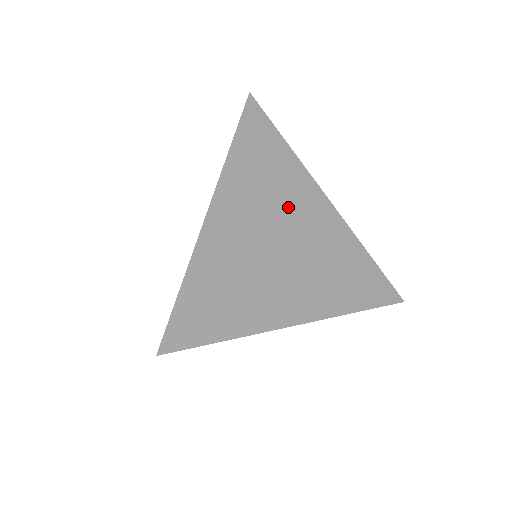
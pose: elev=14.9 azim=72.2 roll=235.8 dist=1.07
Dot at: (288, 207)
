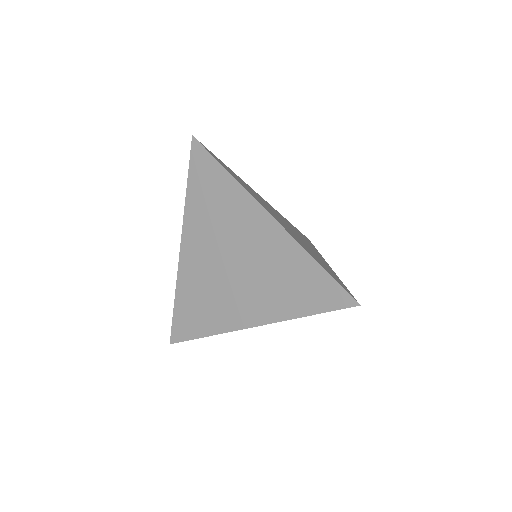
Dot at: (233, 231)
